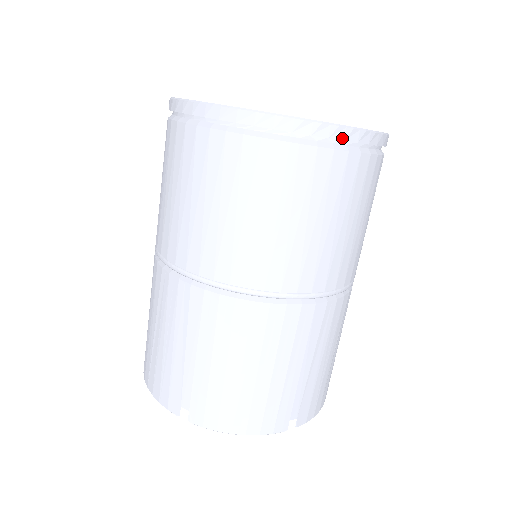
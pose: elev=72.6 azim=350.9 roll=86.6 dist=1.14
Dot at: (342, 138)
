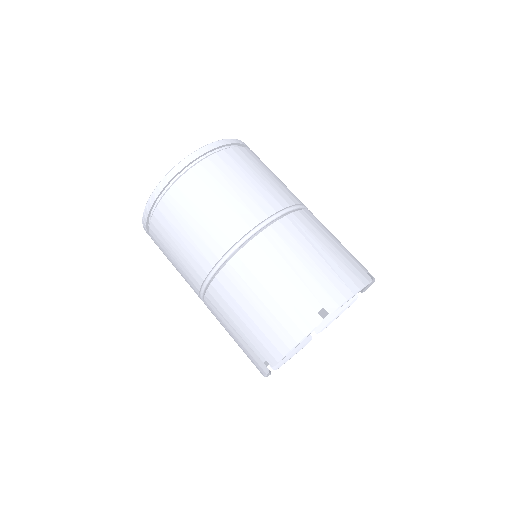
Dot at: (181, 169)
